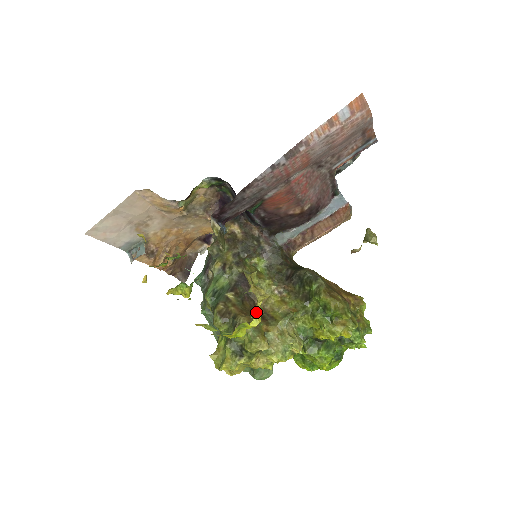
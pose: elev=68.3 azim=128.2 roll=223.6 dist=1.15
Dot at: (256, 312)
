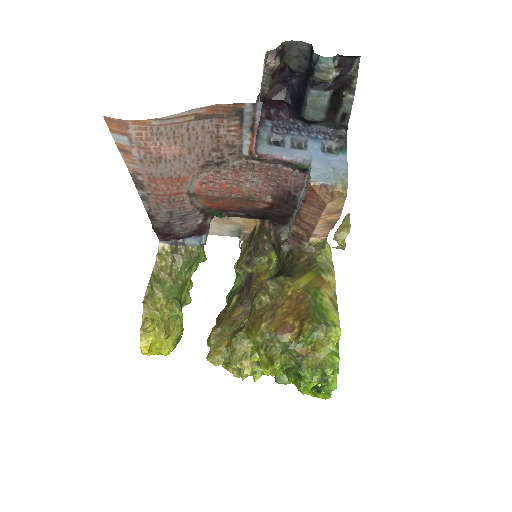
Dot at: (145, 342)
